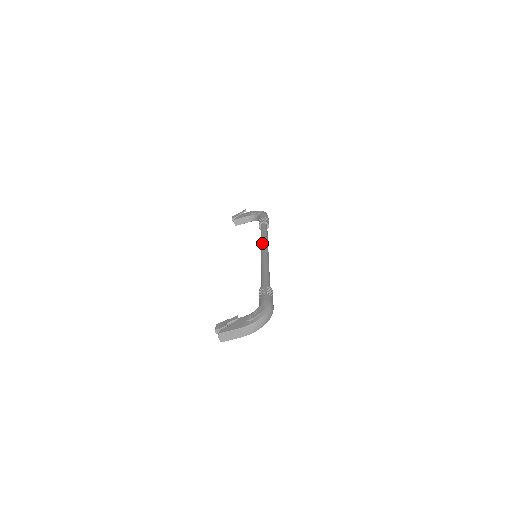
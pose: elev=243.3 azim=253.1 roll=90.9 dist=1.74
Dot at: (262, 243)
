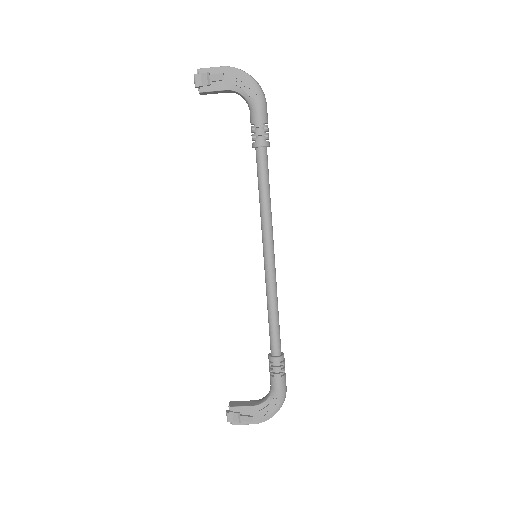
Dot at: (265, 230)
